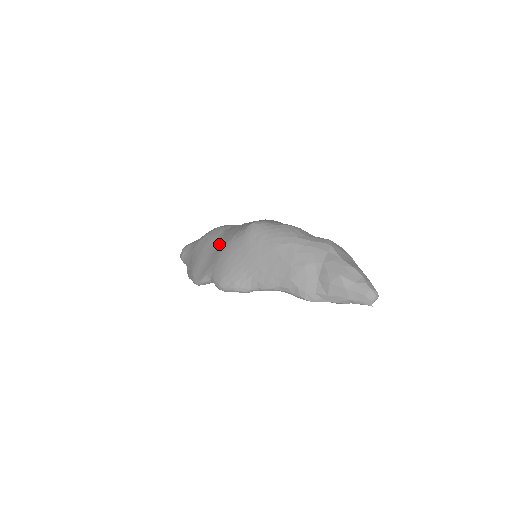
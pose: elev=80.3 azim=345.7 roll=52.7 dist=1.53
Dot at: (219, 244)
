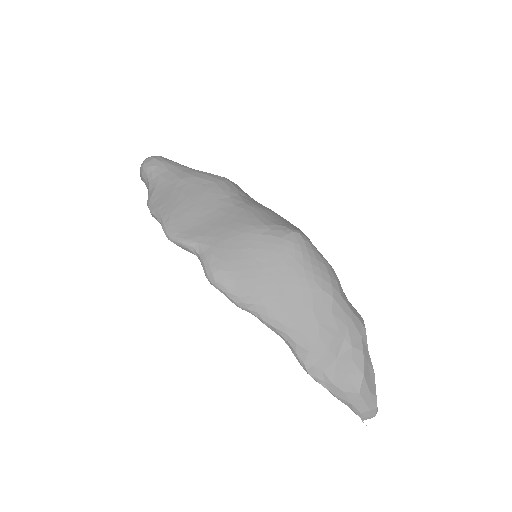
Dot at: (232, 214)
